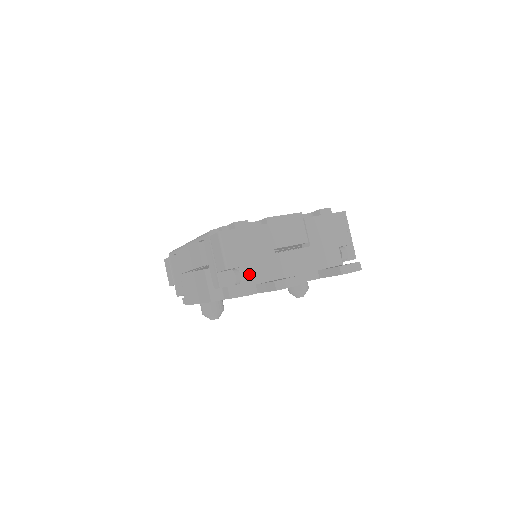
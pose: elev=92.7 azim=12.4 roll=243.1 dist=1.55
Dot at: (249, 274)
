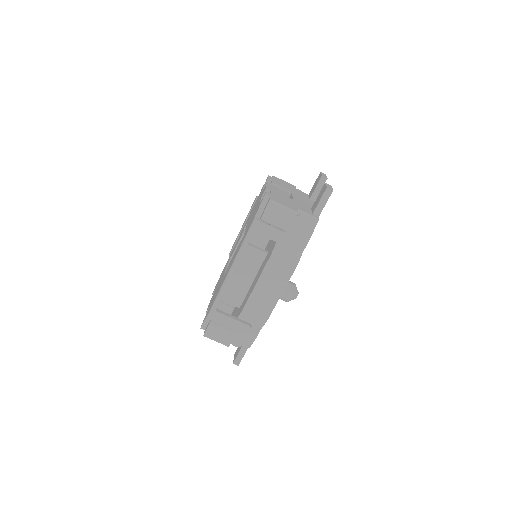
Dot at: (304, 211)
